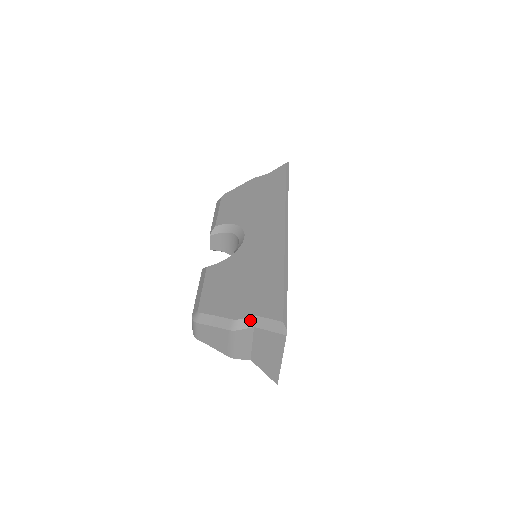
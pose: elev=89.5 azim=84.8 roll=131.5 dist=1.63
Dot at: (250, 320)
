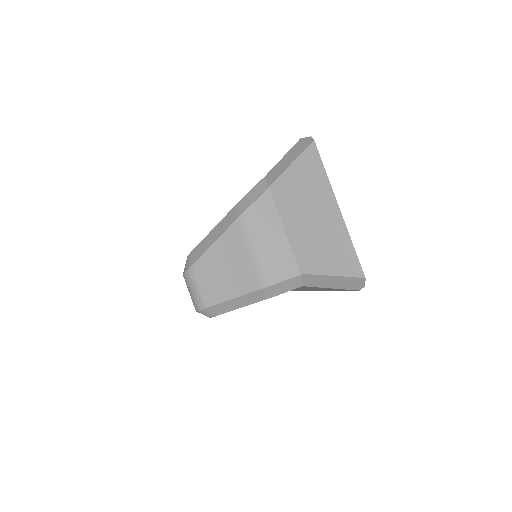
Dot at: (259, 186)
